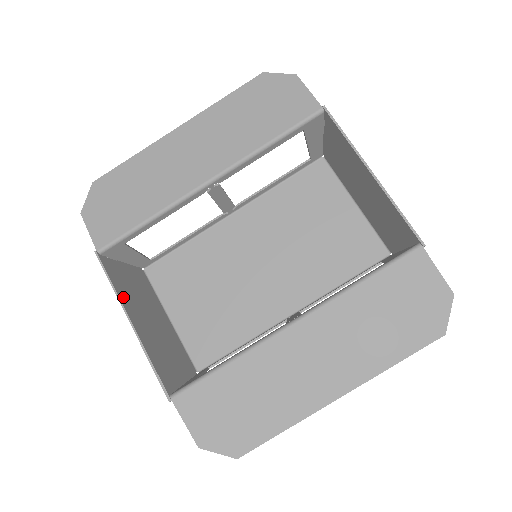
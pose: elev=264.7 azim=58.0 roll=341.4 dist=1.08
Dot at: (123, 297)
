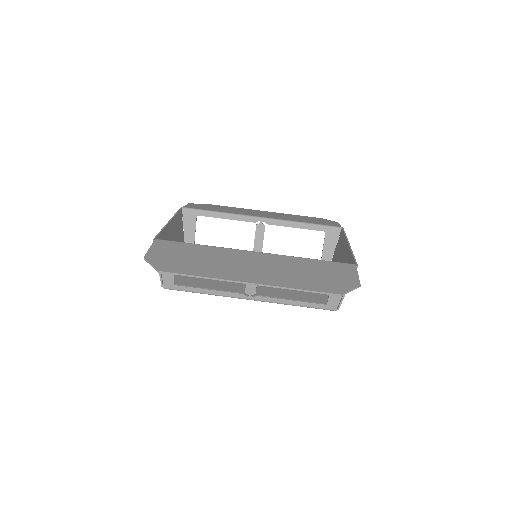
Dot at: (175, 220)
